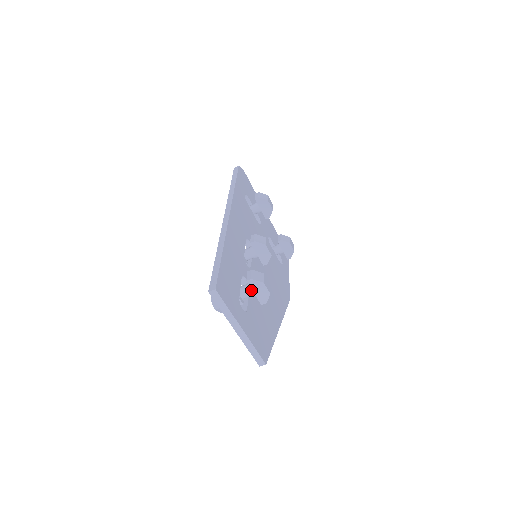
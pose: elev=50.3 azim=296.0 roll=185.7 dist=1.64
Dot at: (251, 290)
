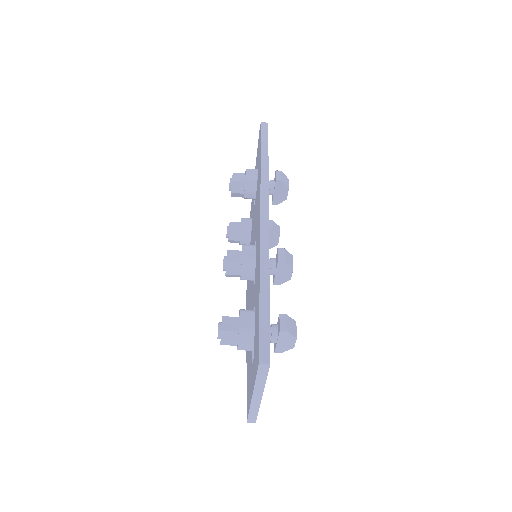
Dot at: (276, 338)
